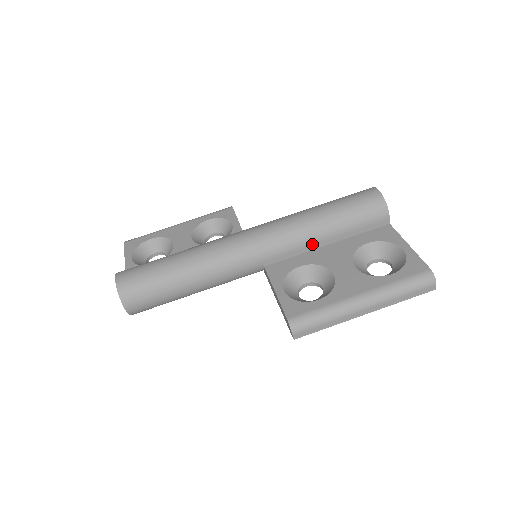
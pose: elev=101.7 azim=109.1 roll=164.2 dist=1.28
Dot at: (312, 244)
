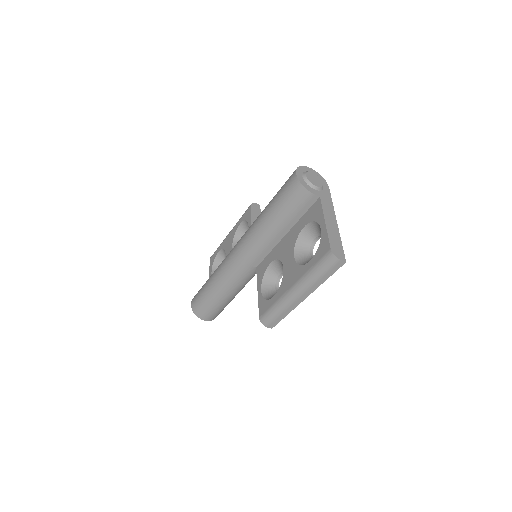
Dot at: (273, 241)
